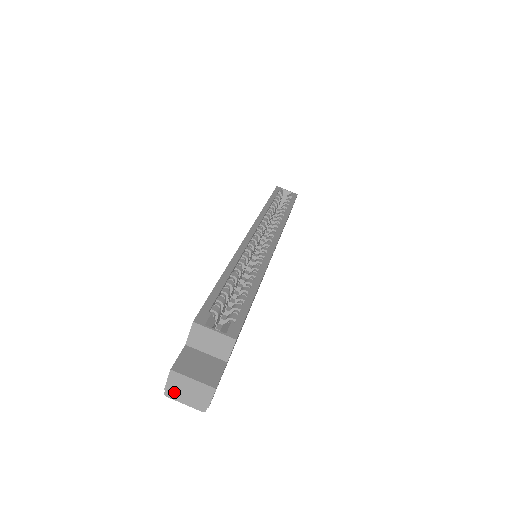
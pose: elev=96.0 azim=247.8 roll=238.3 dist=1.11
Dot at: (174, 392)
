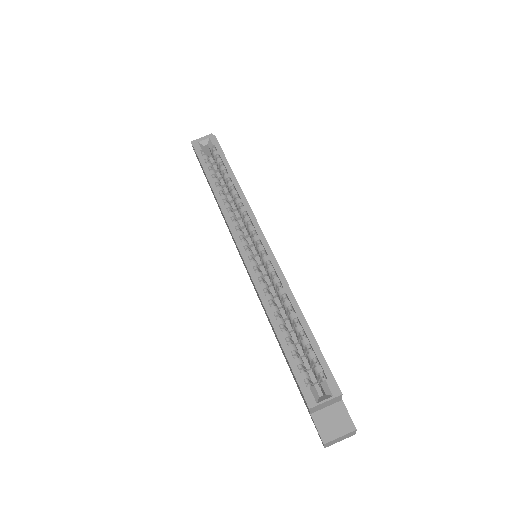
Dot at: (331, 444)
